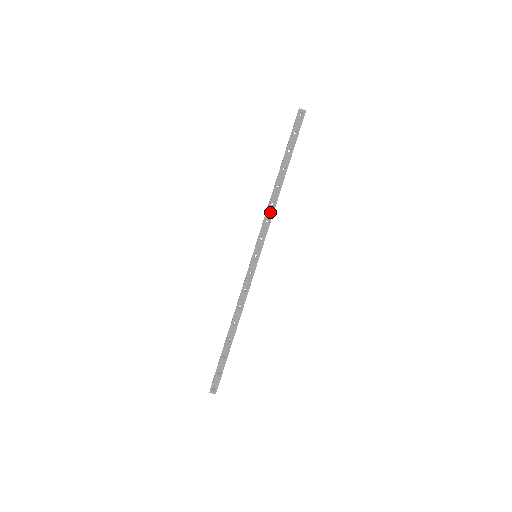
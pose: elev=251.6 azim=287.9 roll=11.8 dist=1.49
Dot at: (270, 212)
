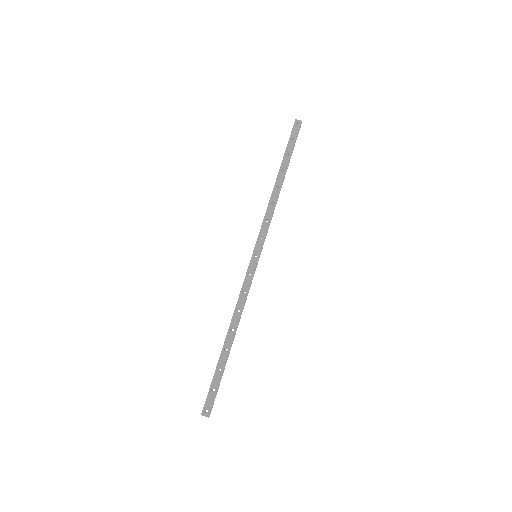
Dot at: (270, 211)
